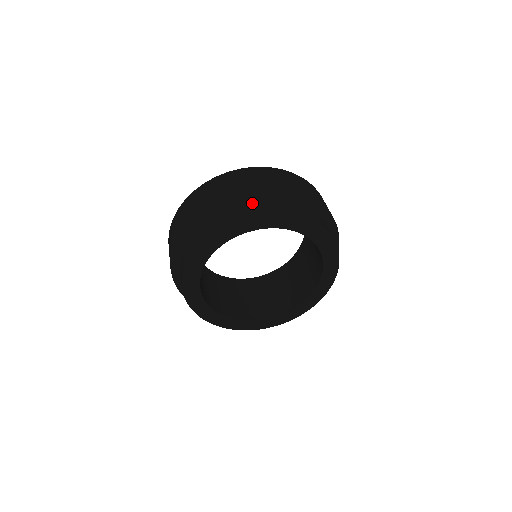
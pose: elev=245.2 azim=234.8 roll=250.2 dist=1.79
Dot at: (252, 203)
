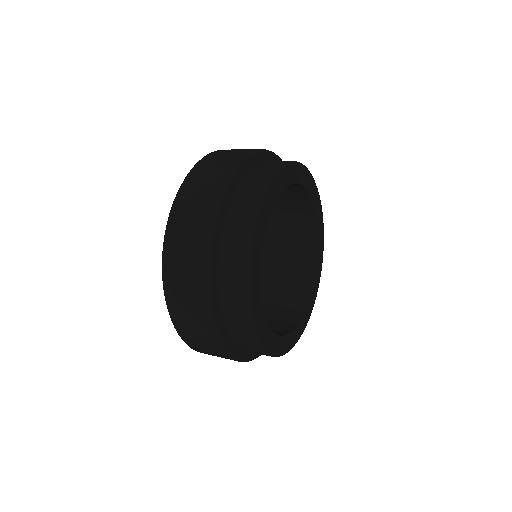
Dot at: (233, 221)
